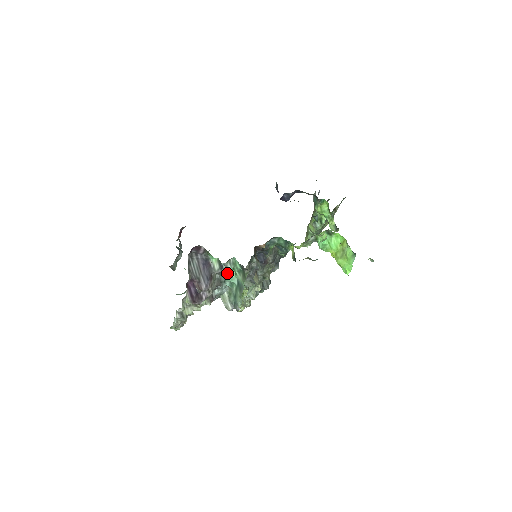
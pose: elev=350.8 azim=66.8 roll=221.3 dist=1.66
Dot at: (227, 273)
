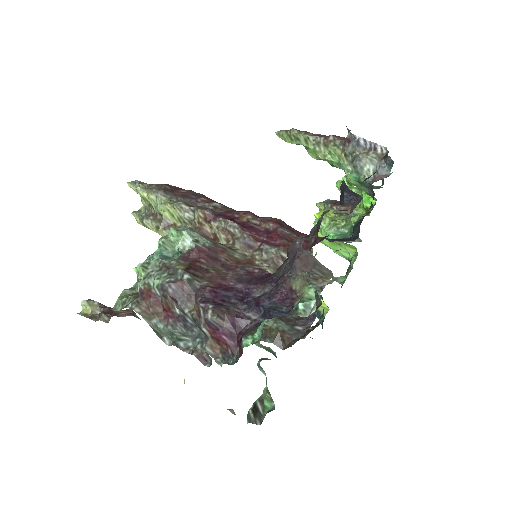
Dot at: occluded
